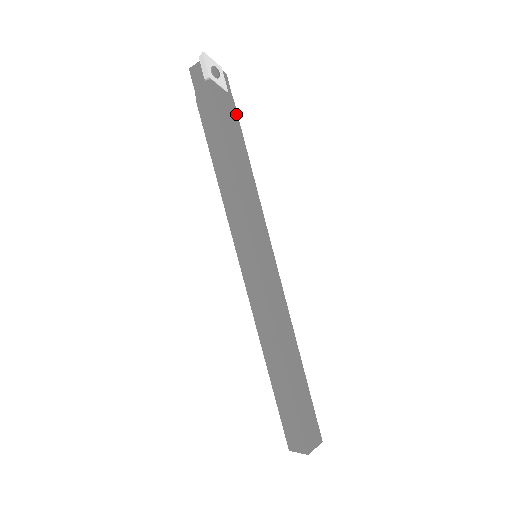
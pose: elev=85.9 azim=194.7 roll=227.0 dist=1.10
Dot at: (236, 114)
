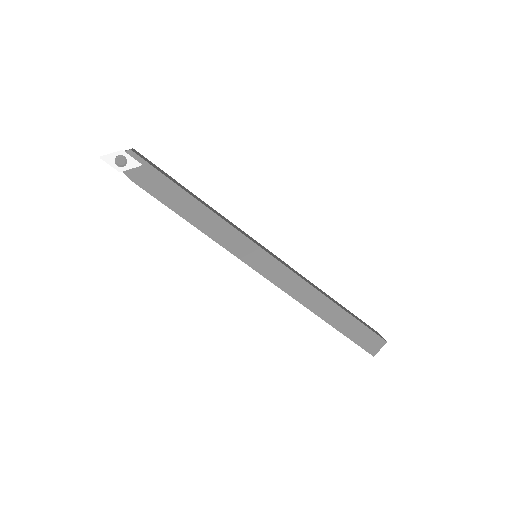
Dot at: (162, 175)
